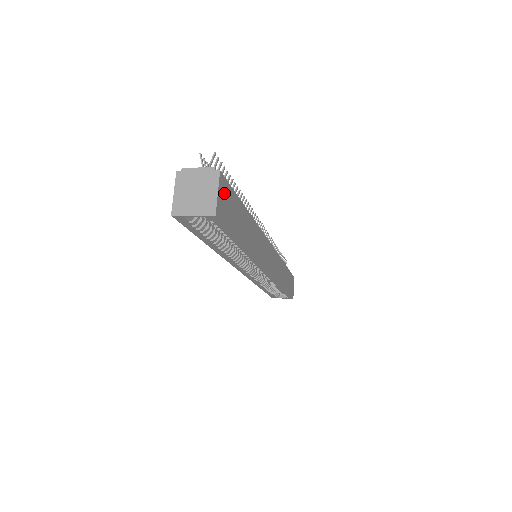
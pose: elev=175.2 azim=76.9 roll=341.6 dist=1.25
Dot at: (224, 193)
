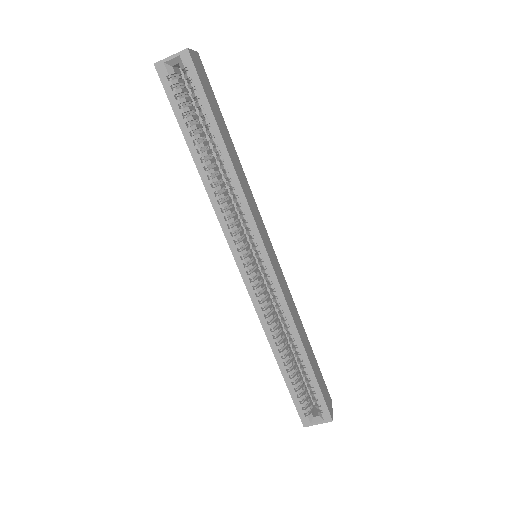
Dot at: (201, 67)
